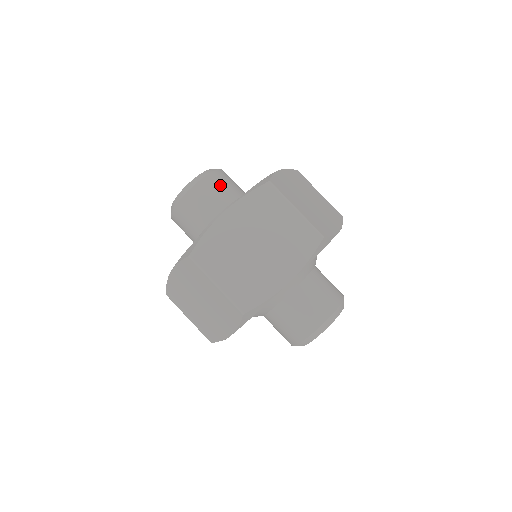
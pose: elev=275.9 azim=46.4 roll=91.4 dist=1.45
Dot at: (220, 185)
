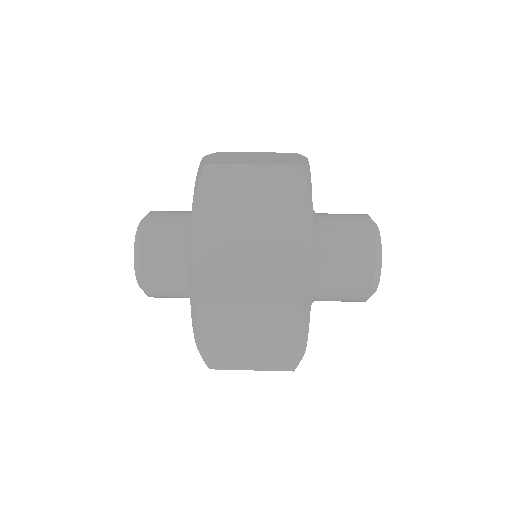
Dot at: (160, 267)
